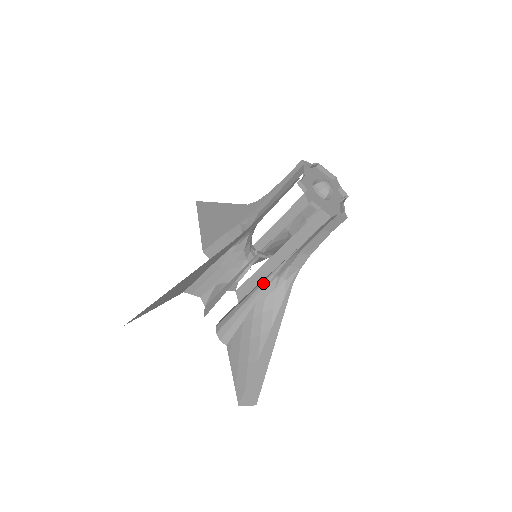
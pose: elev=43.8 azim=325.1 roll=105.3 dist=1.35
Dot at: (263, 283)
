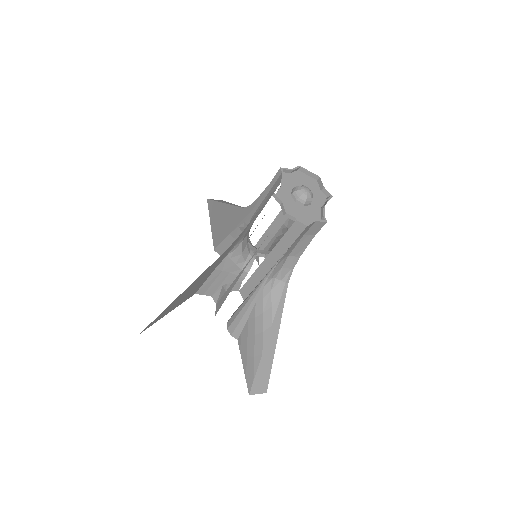
Dot at: (259, 285)
